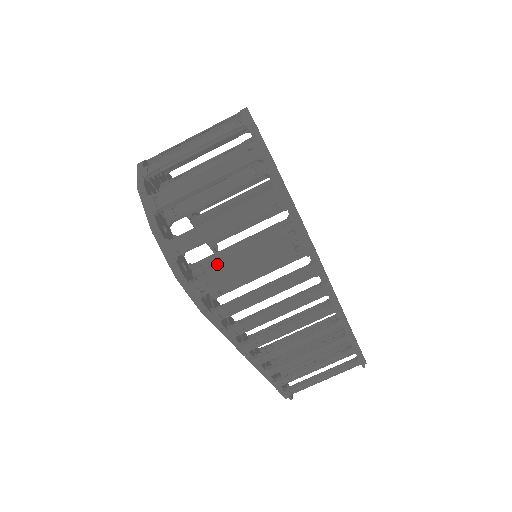
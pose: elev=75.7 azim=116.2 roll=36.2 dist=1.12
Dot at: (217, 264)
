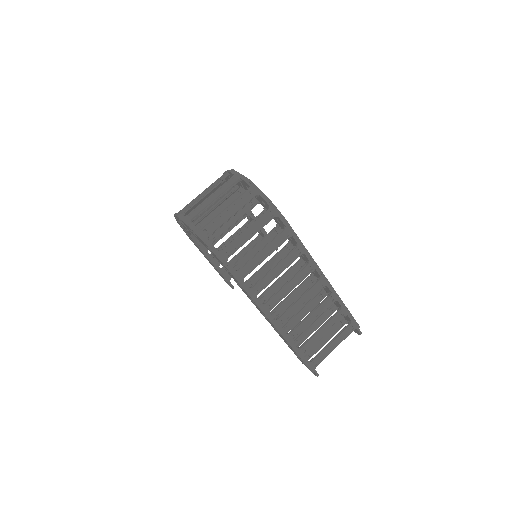
Dot at: occluded
